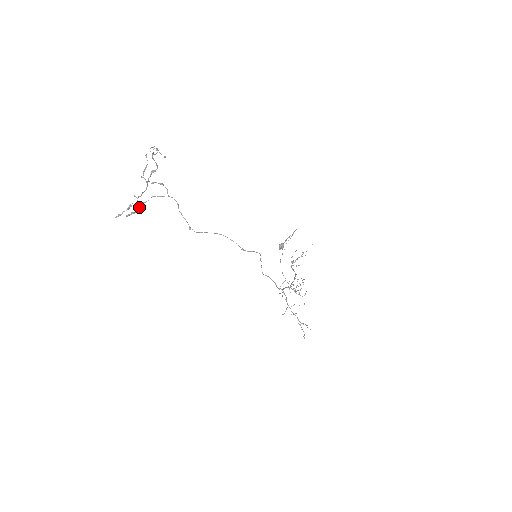
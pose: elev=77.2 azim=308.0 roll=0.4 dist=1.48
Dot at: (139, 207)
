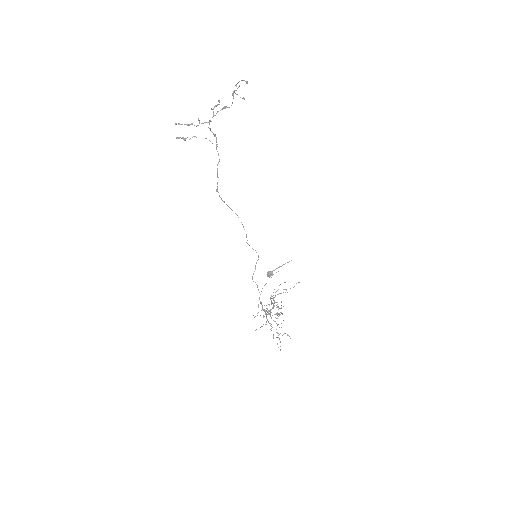
Dot at: occluded
